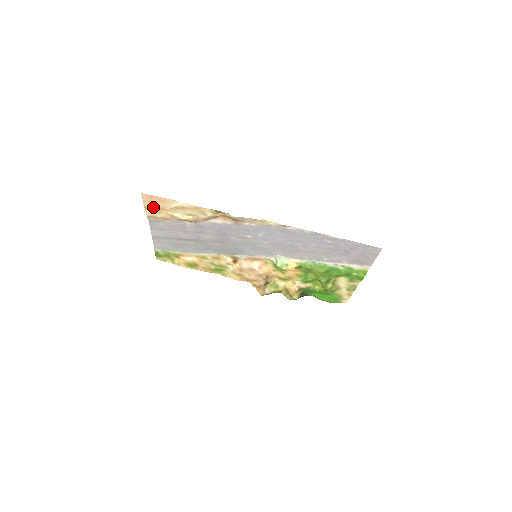
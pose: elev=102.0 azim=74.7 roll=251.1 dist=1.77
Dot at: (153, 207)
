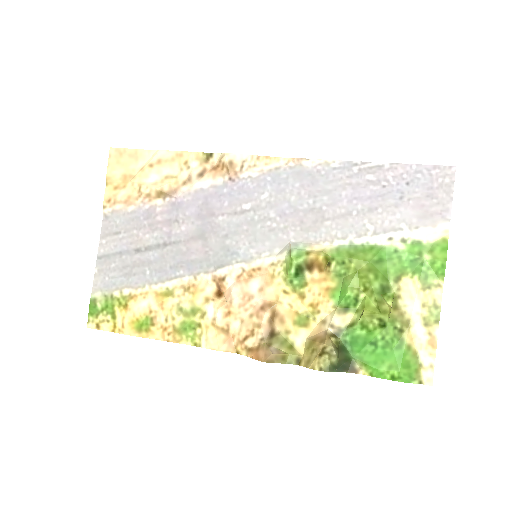
Dot at: (118, 176)
